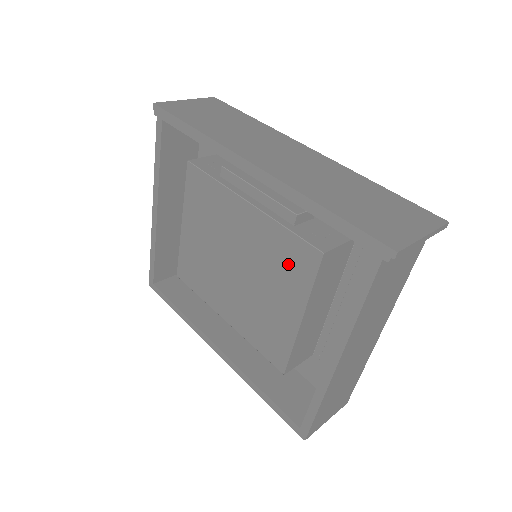
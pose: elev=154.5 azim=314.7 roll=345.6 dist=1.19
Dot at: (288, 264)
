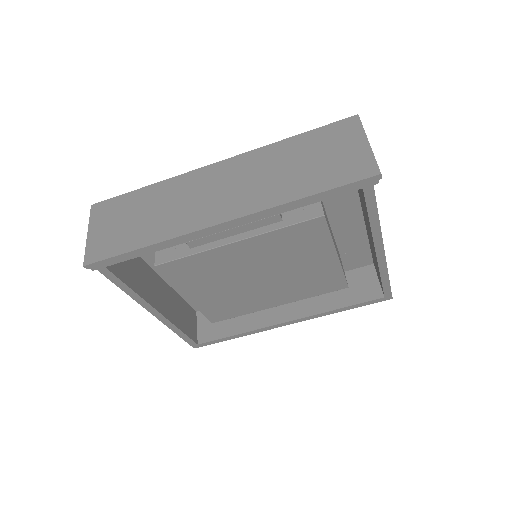
Dot at: (302, 242)
